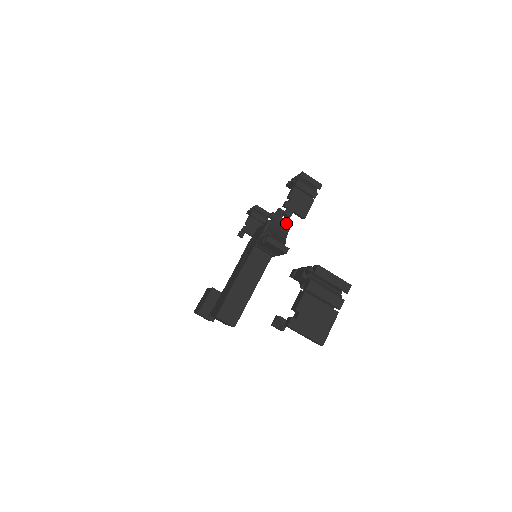
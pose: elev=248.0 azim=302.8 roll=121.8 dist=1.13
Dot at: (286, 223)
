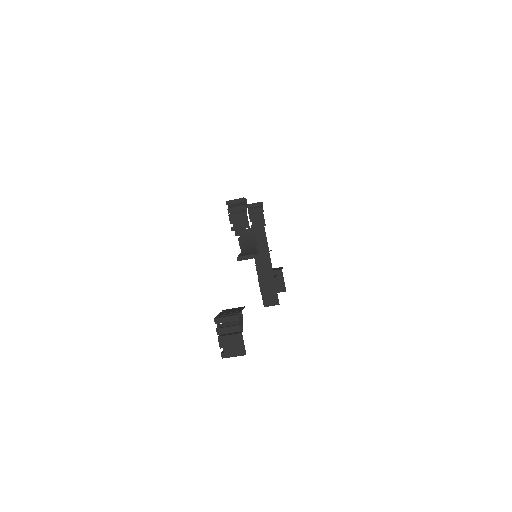
Dot at: (250, 230)
